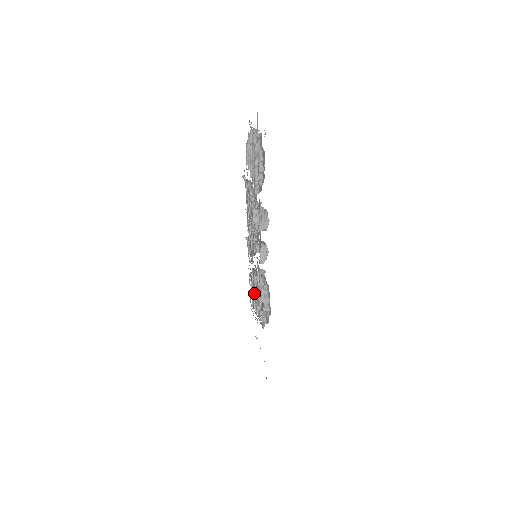
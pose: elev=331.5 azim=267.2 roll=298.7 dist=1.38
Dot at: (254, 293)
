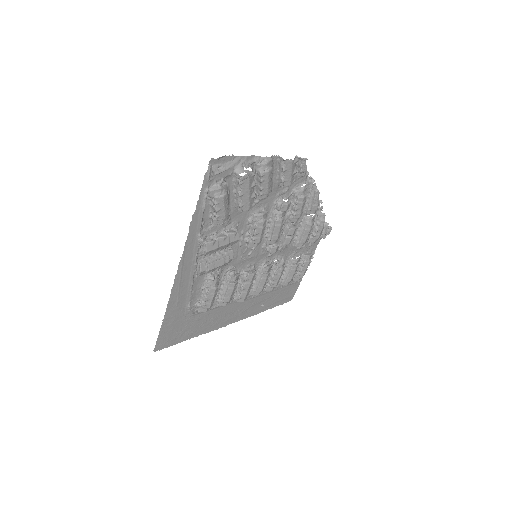
Dot at: occluded
